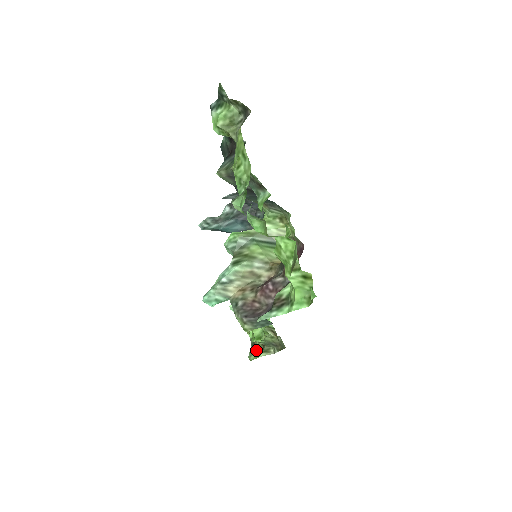
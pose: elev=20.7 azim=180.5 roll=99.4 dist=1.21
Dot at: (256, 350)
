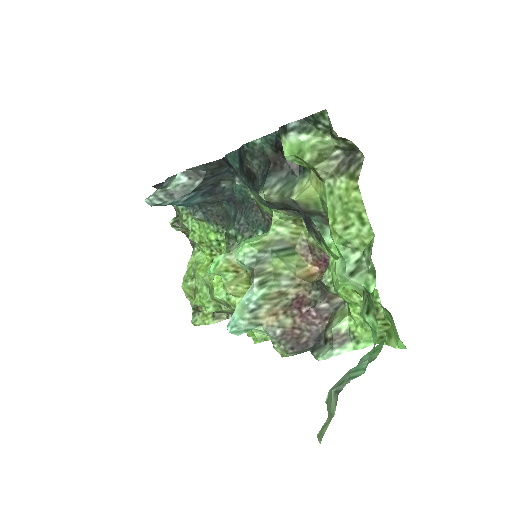
Dot at: (202, 316)
